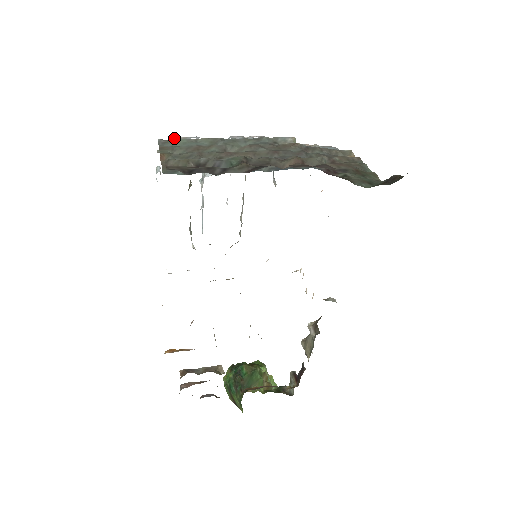
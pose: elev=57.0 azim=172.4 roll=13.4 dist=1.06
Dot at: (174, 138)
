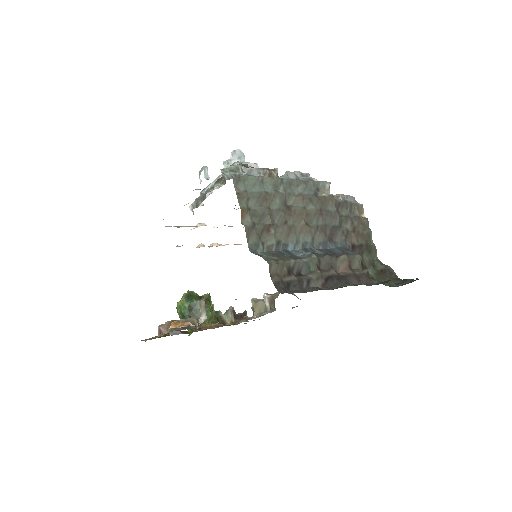
Dot at: (243, 169)
